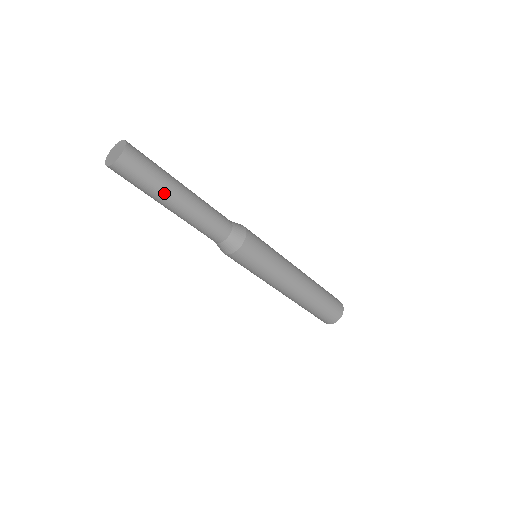
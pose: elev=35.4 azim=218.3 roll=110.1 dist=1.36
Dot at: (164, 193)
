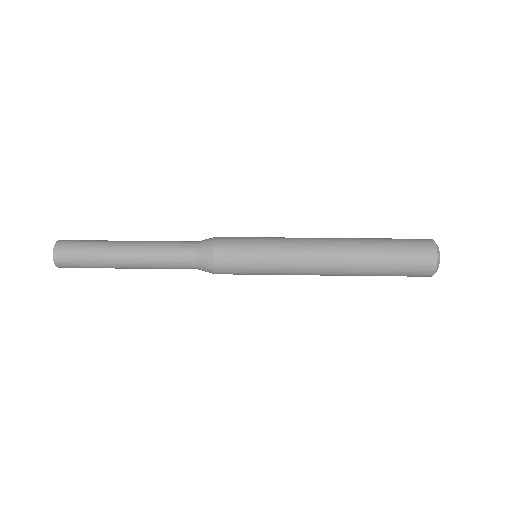
Dot at: occluded
